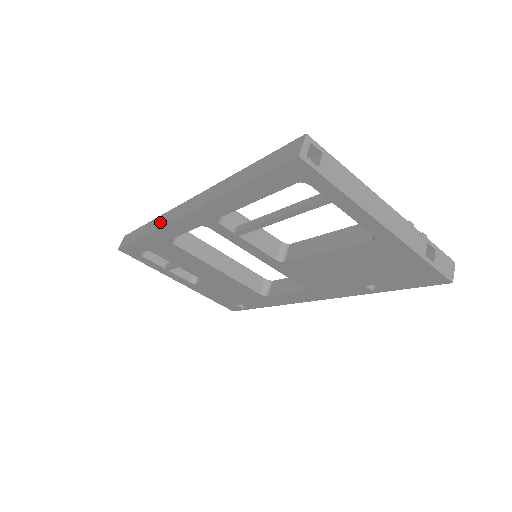
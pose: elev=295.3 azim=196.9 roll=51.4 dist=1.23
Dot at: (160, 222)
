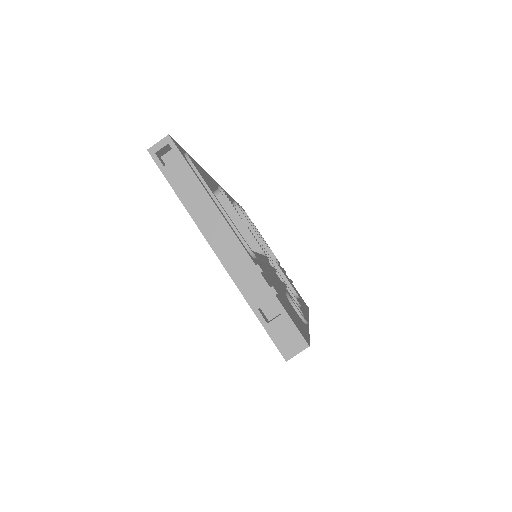
Dot at: occluded
